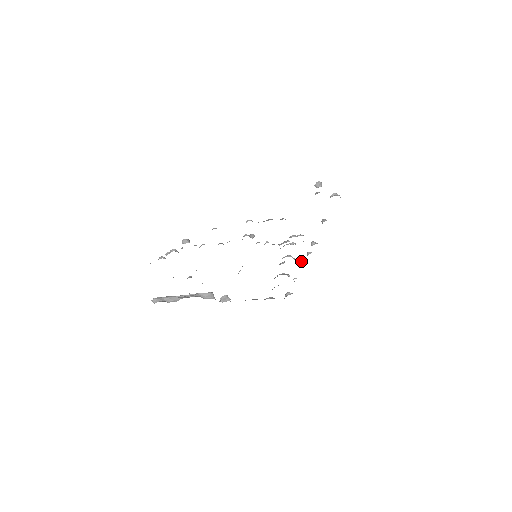
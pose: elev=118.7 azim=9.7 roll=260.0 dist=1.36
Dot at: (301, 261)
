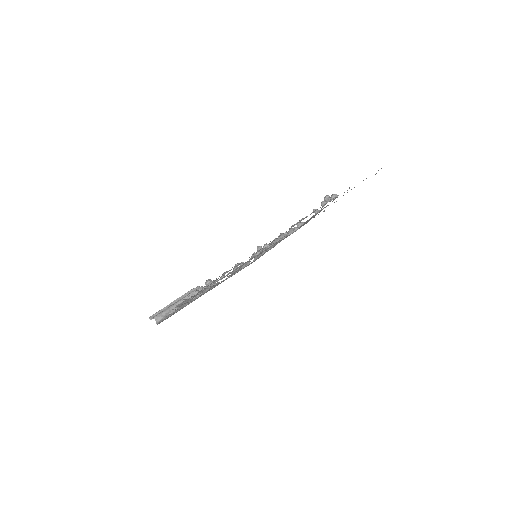
Dot at: occluded
